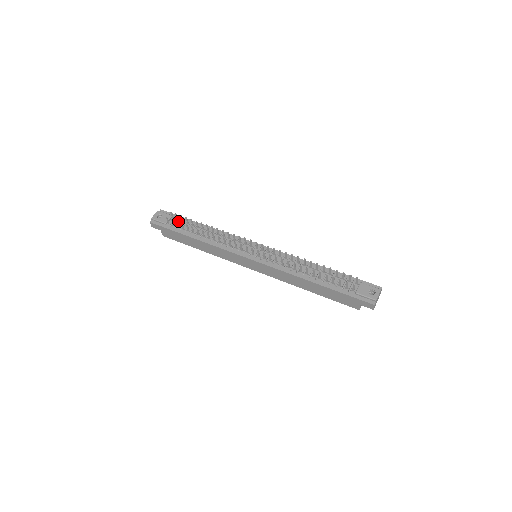
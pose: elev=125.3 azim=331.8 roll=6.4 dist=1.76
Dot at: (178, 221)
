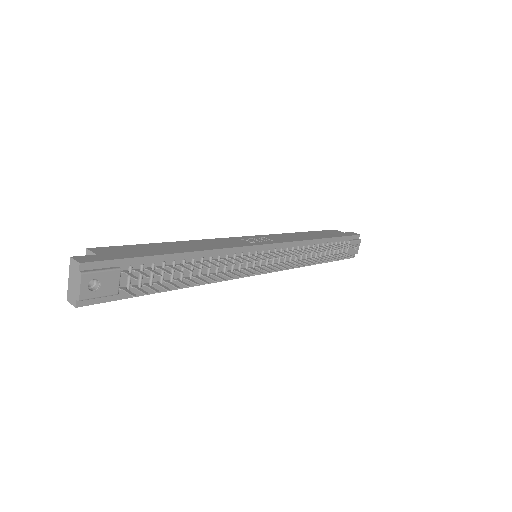
Dot at: (136, 272)
